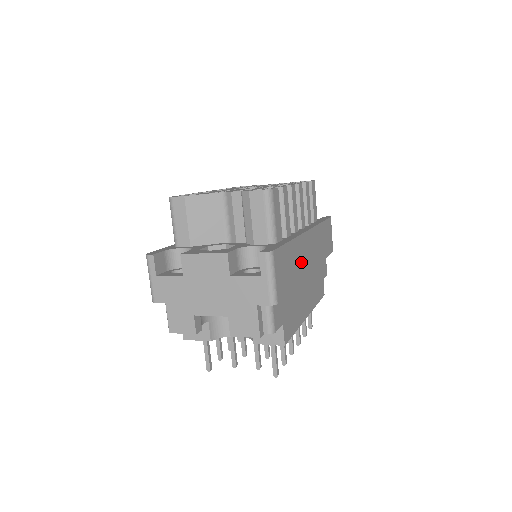
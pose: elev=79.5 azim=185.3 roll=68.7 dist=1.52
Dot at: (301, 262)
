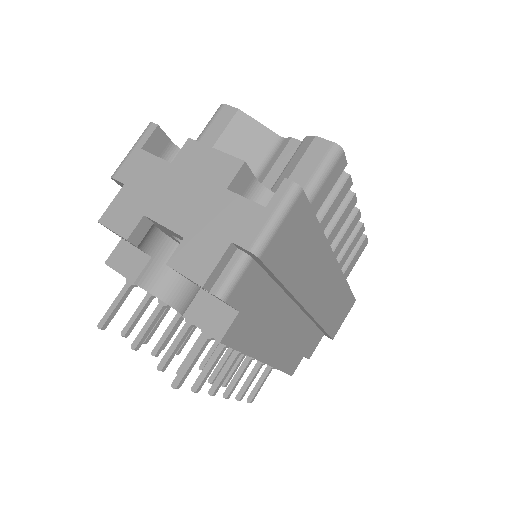
Dot at: (309, 275)
